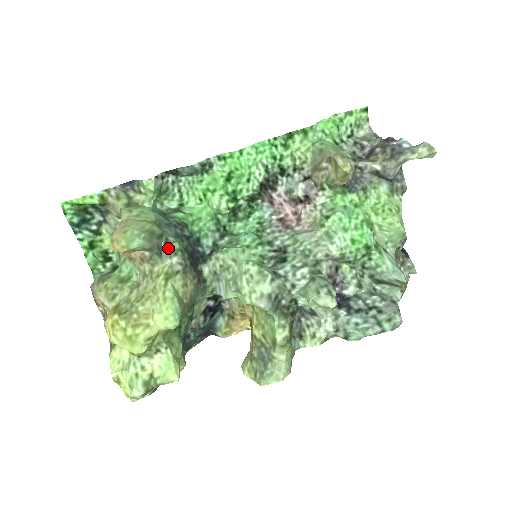
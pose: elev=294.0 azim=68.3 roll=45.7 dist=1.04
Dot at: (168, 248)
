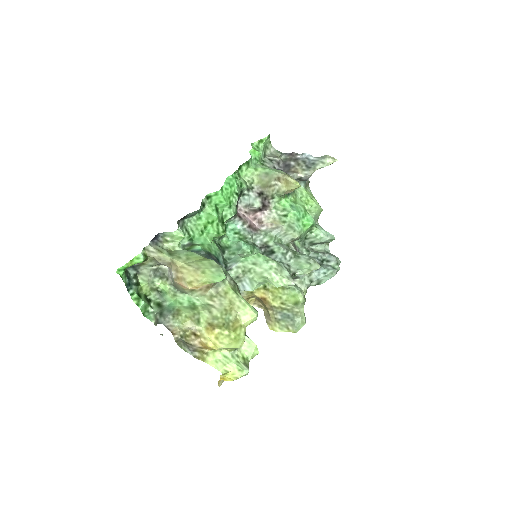
Dot at: occluded
